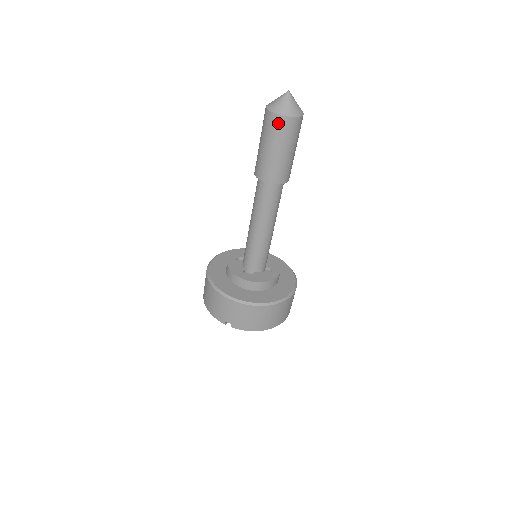
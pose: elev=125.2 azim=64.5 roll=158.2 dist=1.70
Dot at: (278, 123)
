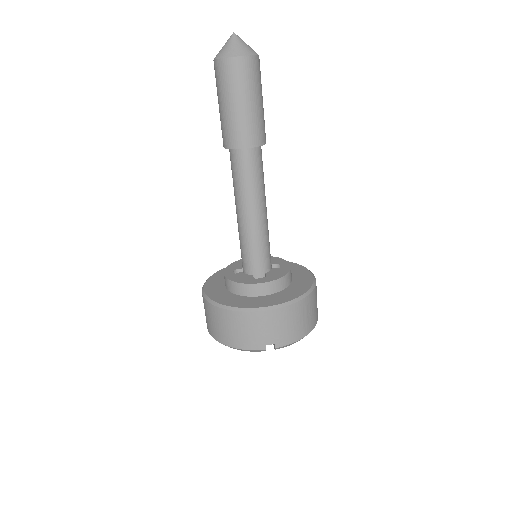
Dot at: (241, 67)
